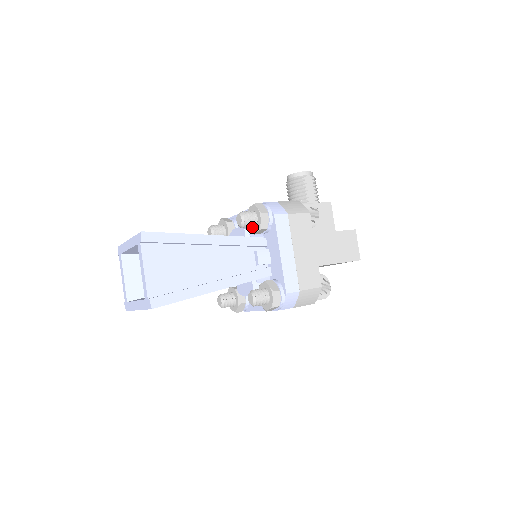
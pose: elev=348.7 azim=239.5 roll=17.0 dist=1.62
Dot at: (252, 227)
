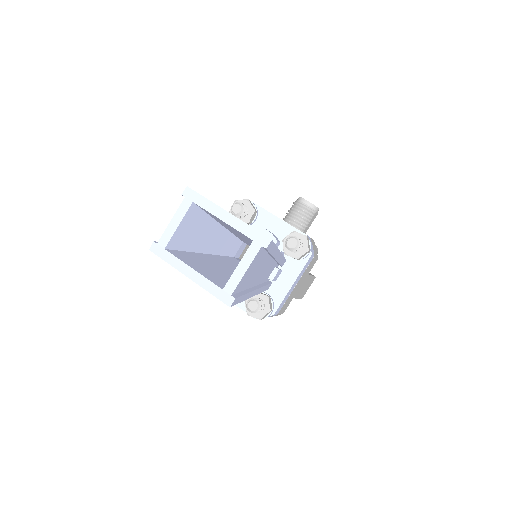
Dot at: occluded
